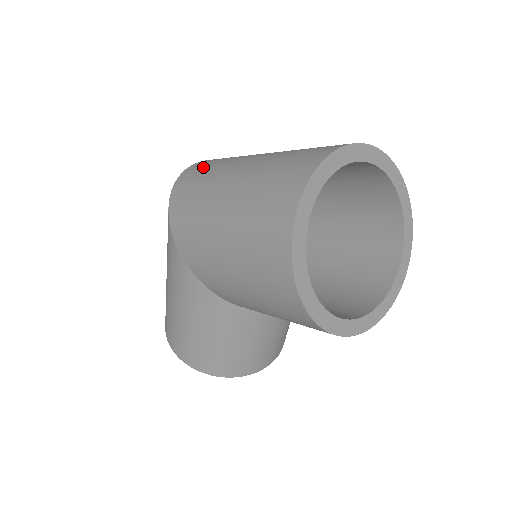
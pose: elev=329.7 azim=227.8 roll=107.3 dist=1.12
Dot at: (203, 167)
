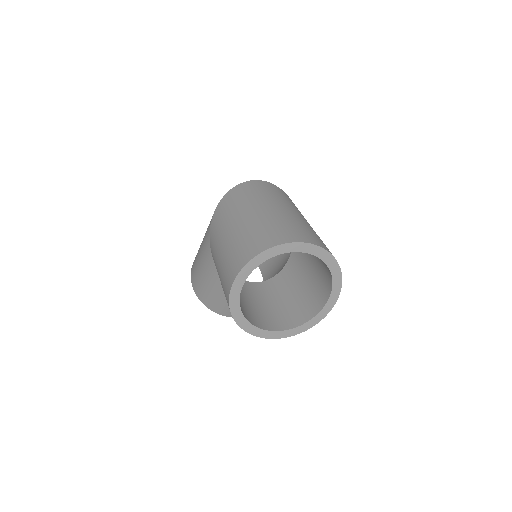
Dot at: (252, 189)
